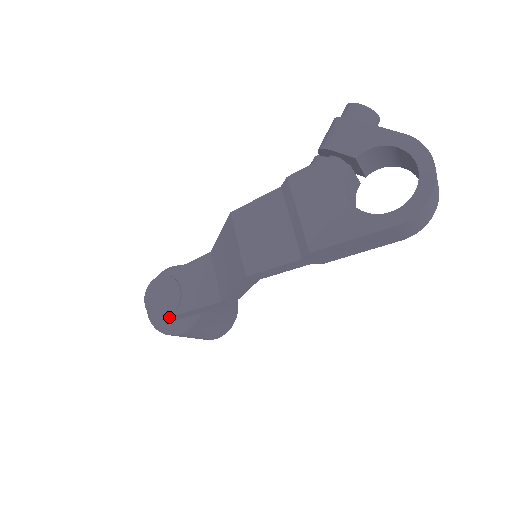
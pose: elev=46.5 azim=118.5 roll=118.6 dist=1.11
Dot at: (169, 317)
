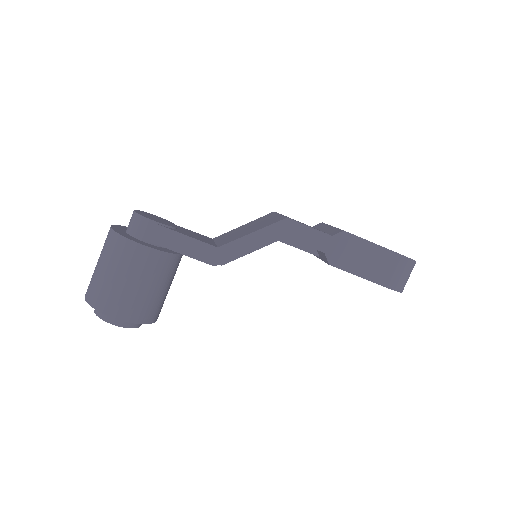
Dot at: (157, 225)
